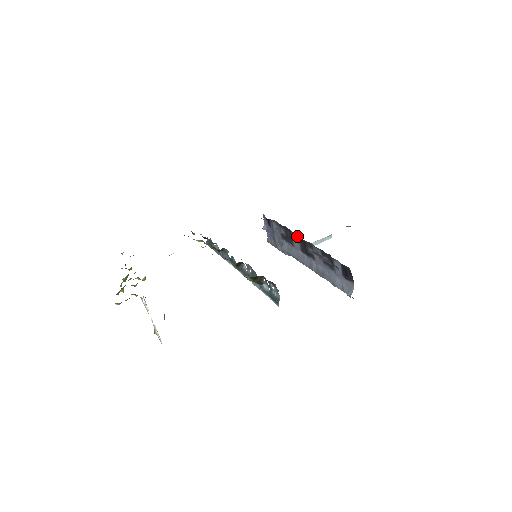
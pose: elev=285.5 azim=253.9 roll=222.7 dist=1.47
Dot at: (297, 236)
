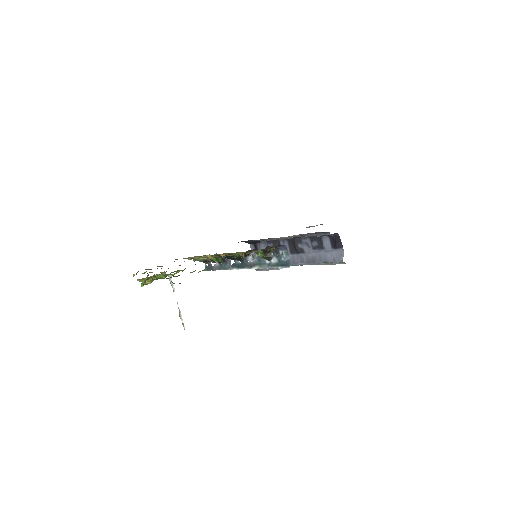
Dot at: (285, 241)
